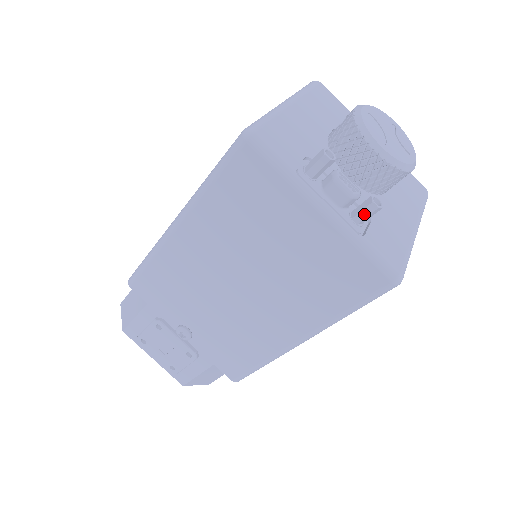
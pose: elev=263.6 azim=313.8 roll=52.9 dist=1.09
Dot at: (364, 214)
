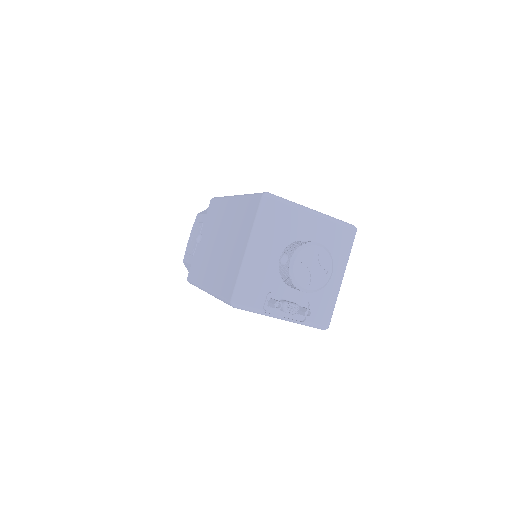
Dot at: (303, 315)
